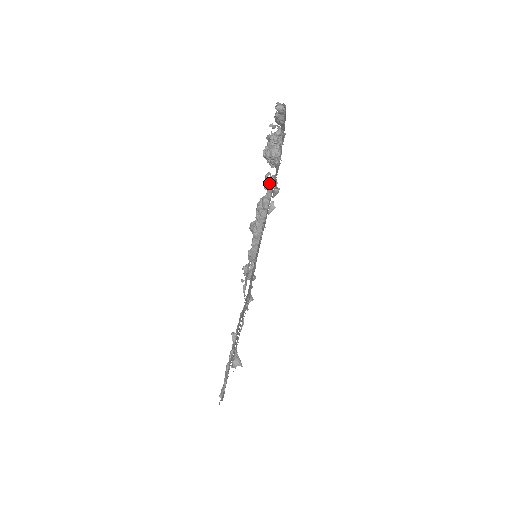
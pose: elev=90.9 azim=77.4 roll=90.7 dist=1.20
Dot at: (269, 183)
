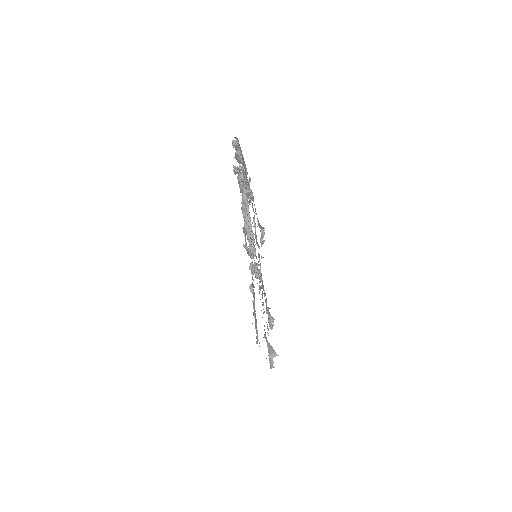
Dot at: (242, 183)
